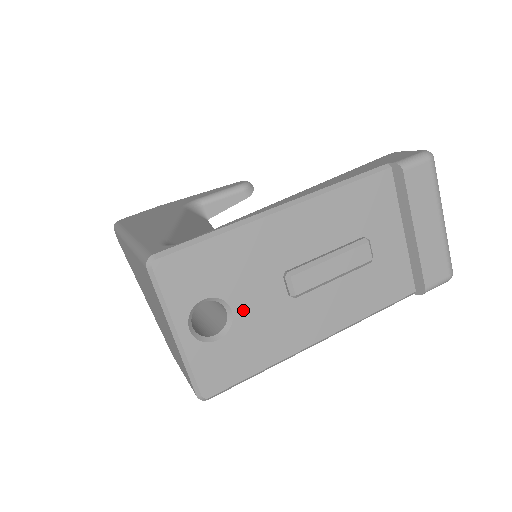
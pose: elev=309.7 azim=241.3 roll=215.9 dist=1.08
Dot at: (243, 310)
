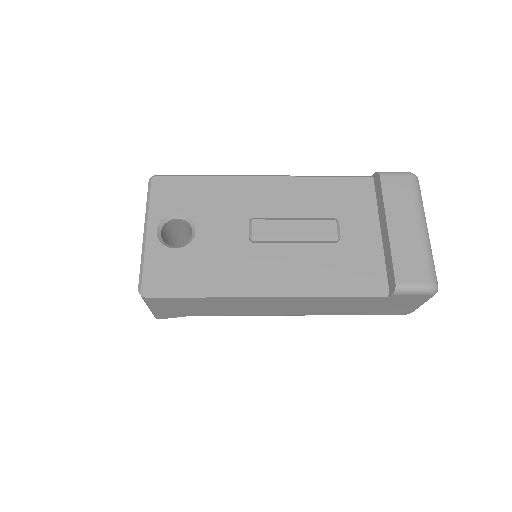
Dot at: (205, 234)
